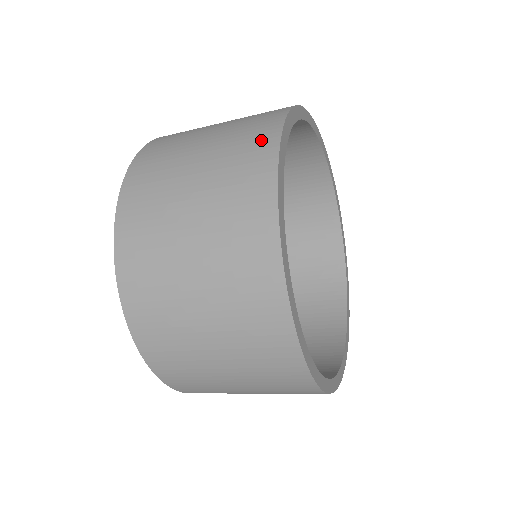
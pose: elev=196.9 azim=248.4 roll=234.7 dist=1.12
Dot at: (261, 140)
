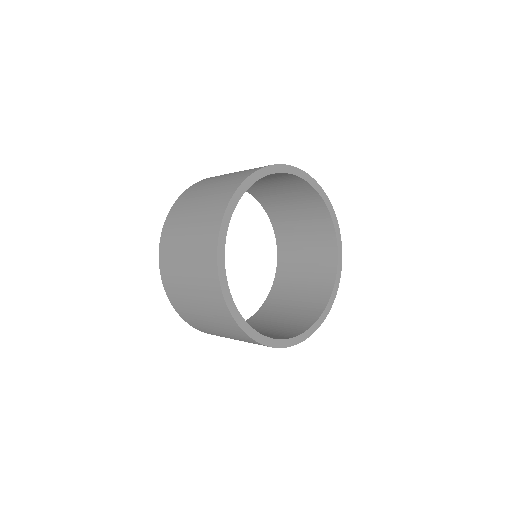
Dot at: (209, 252)
